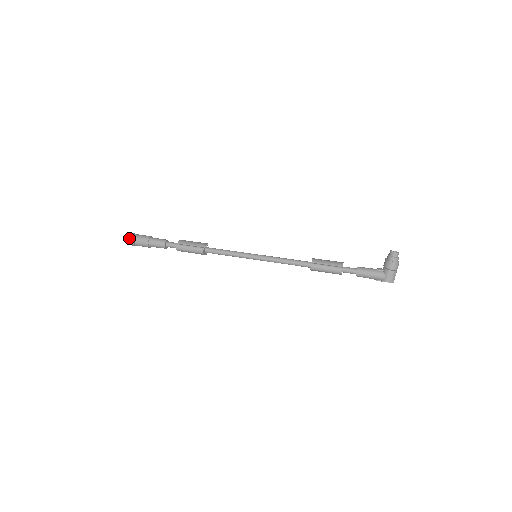
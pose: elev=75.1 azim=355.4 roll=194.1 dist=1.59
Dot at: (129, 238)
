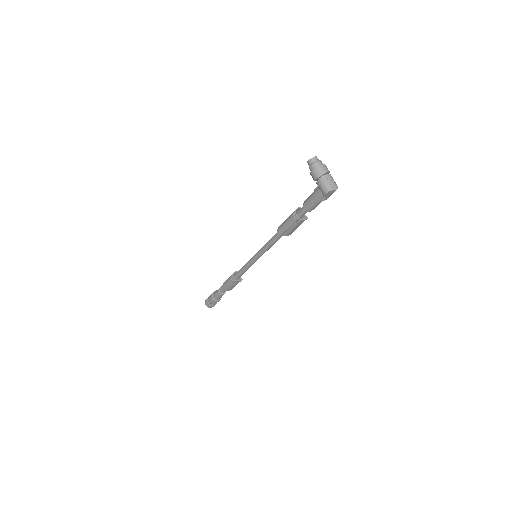
Dot at: (206, 302)
